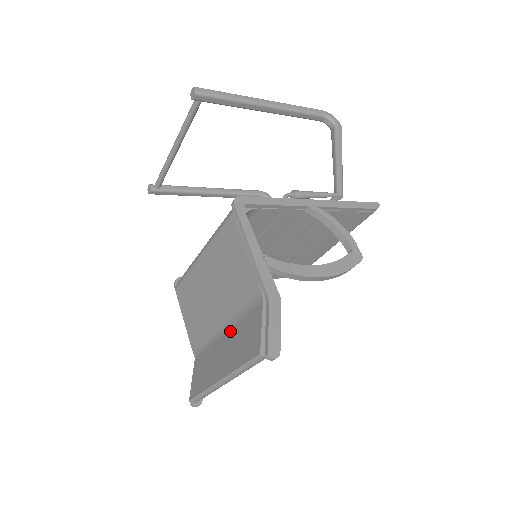
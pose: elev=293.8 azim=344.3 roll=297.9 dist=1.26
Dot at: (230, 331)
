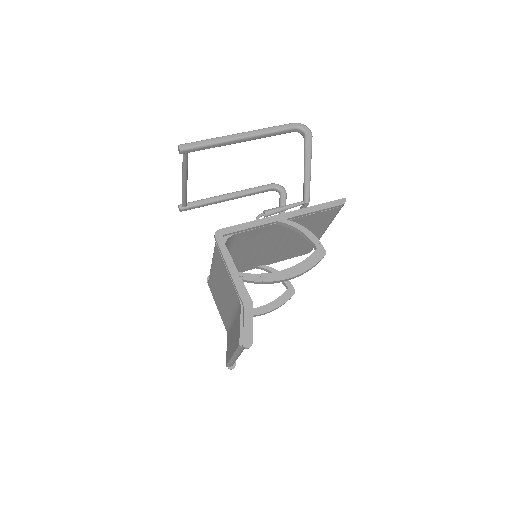
Dot at: (234, 322)
